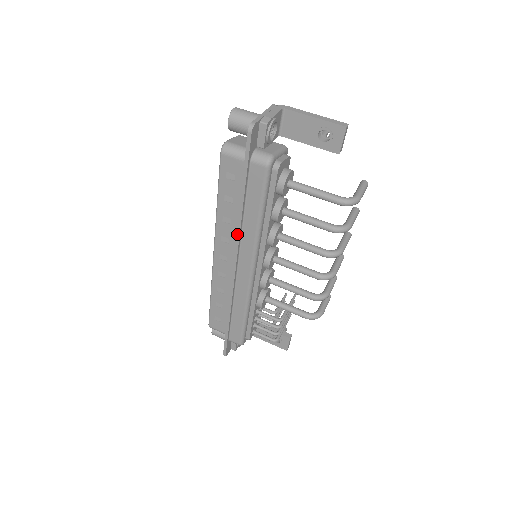
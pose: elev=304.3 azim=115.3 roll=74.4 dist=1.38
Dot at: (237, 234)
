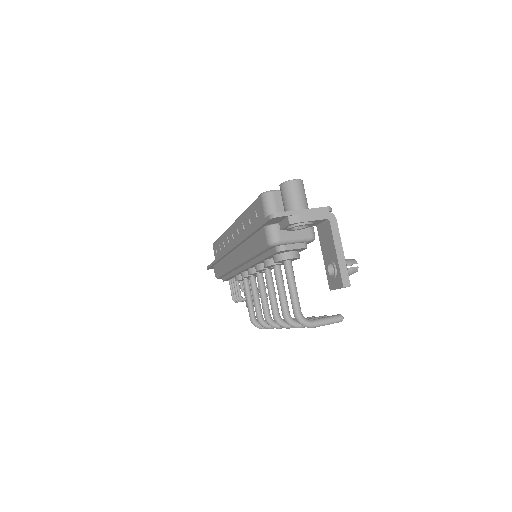
Dot at: (238, 241)
